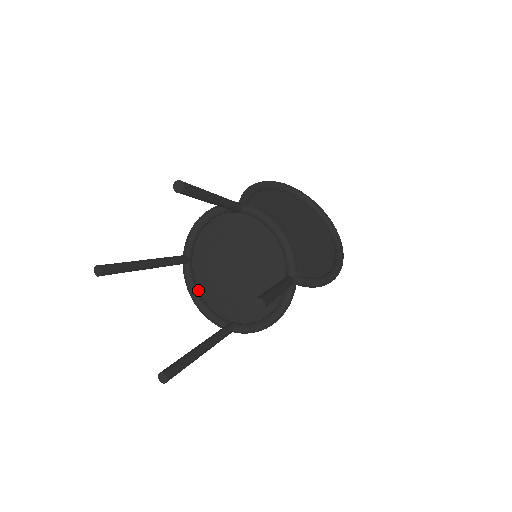
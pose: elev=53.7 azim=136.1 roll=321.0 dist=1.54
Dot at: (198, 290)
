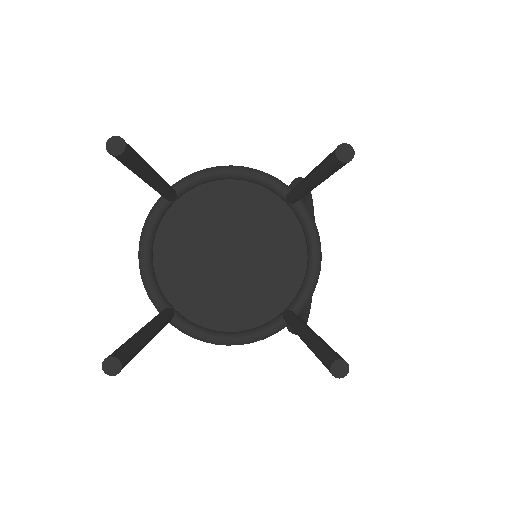
Dot at: (153, 239)
